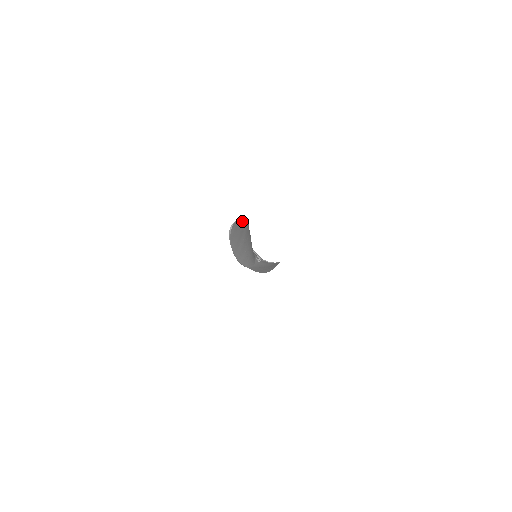
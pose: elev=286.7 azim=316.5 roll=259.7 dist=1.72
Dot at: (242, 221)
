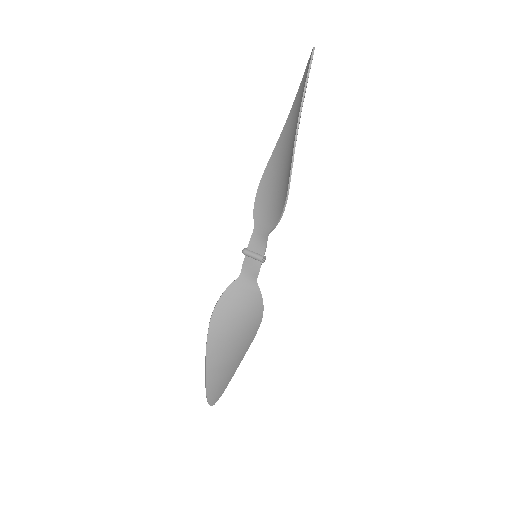
Dot at: (299, 91)
